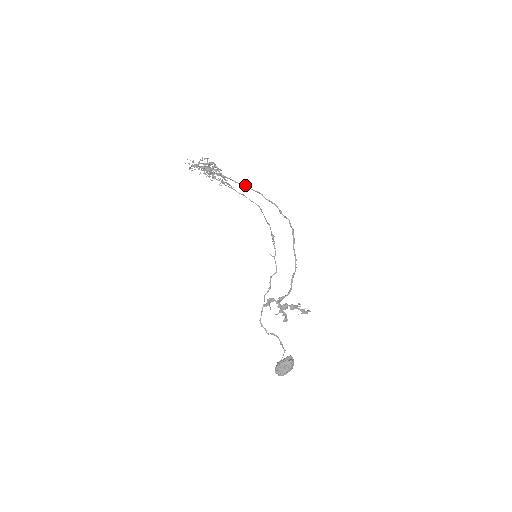
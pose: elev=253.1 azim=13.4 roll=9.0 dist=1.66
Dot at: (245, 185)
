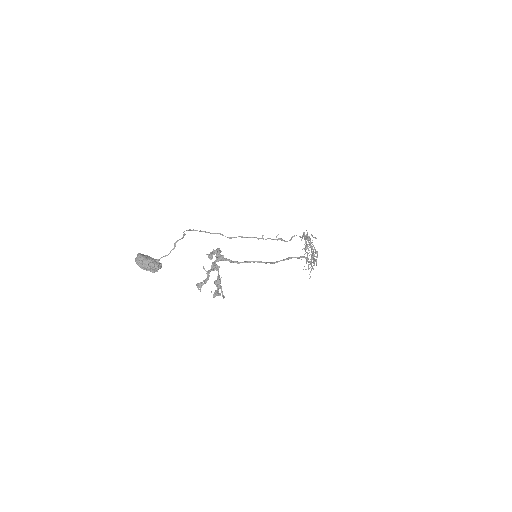
Dot at: occluded
